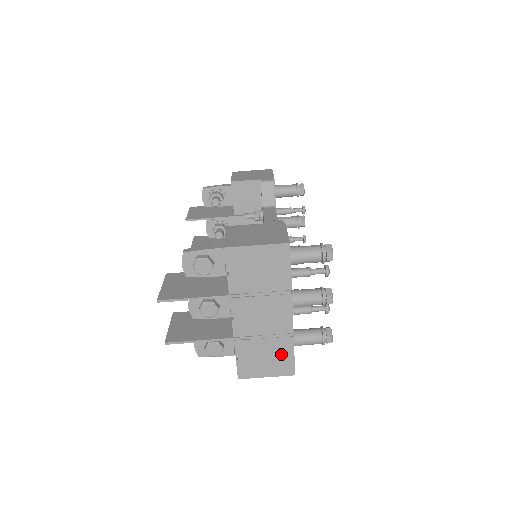
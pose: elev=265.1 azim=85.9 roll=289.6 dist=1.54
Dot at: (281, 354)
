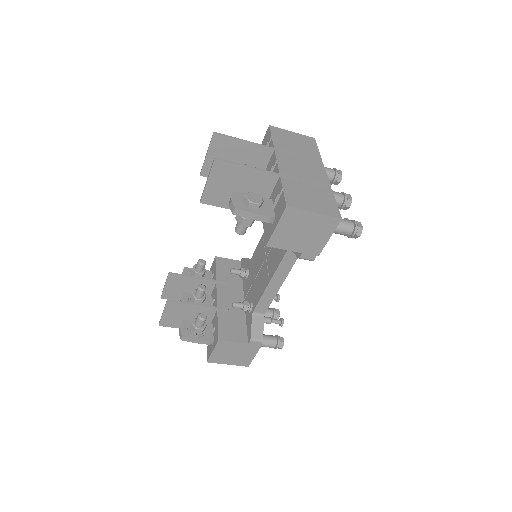
Dot at: occluded
